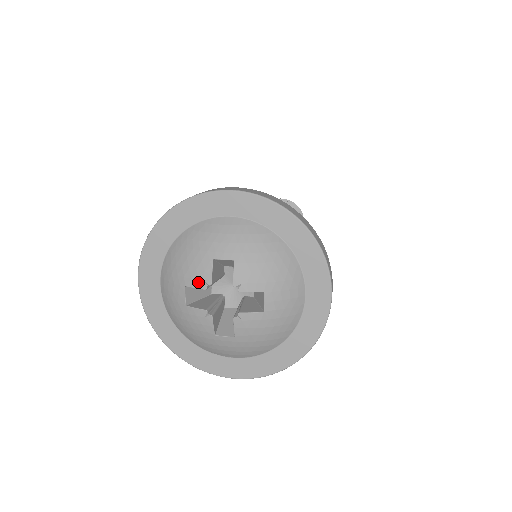
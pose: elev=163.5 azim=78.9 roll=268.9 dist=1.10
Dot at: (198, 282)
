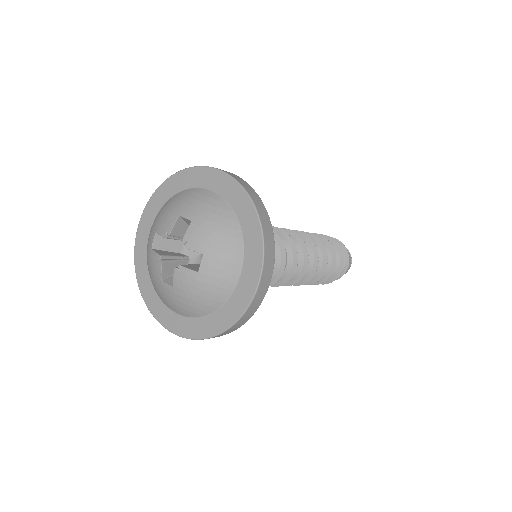
Dot at: (163, 231)
